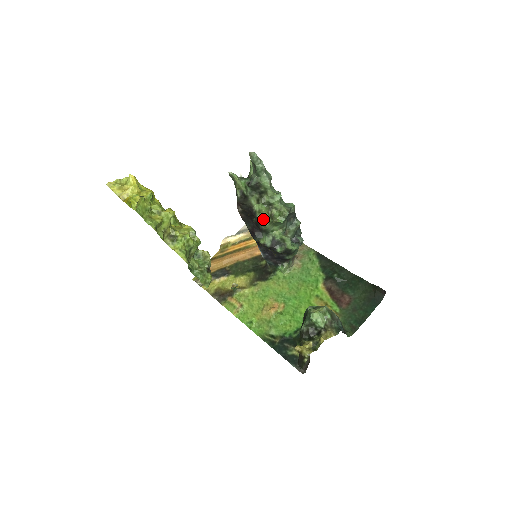
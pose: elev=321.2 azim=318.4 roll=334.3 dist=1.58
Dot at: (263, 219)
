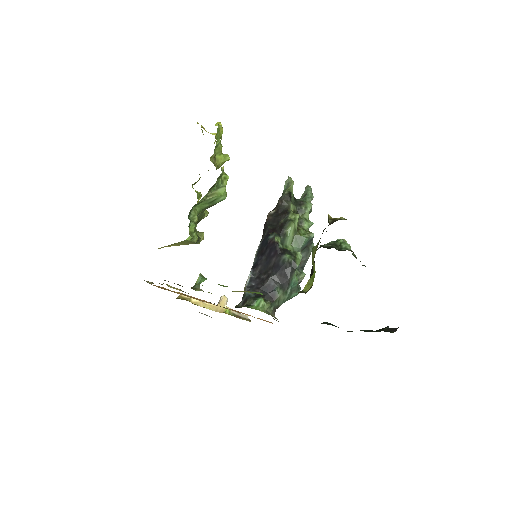
Dot at: (292, 221)
